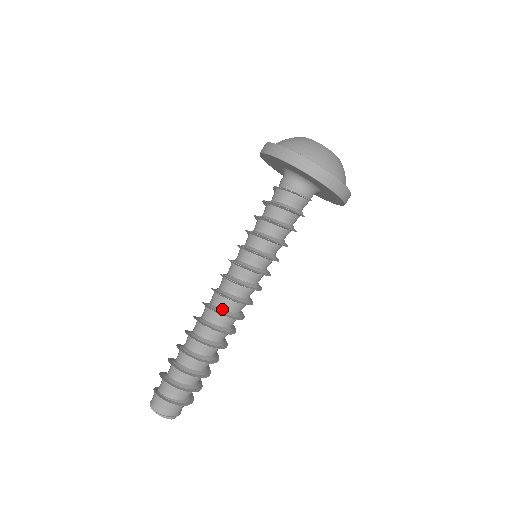
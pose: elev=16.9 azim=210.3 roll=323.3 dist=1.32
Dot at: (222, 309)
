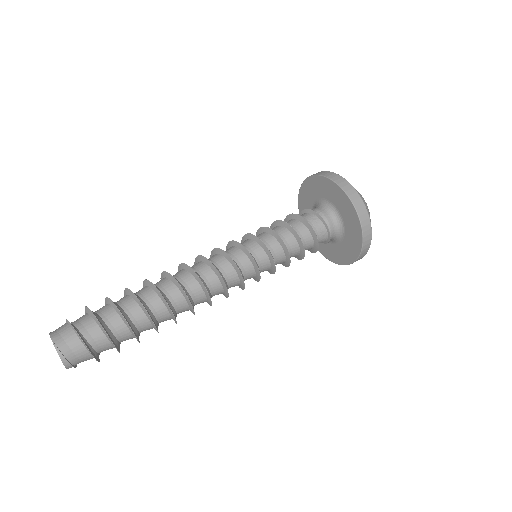
Dot at: (202, 278)
